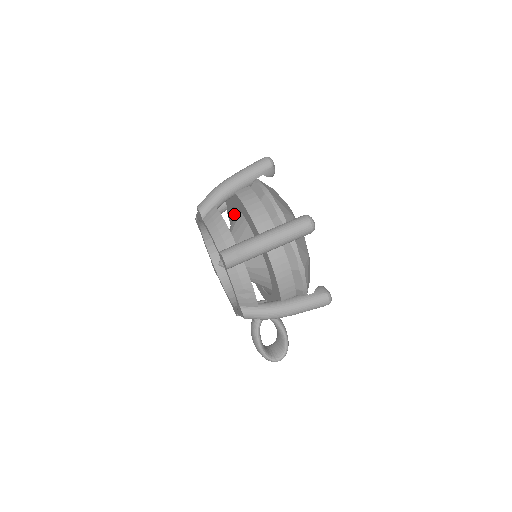
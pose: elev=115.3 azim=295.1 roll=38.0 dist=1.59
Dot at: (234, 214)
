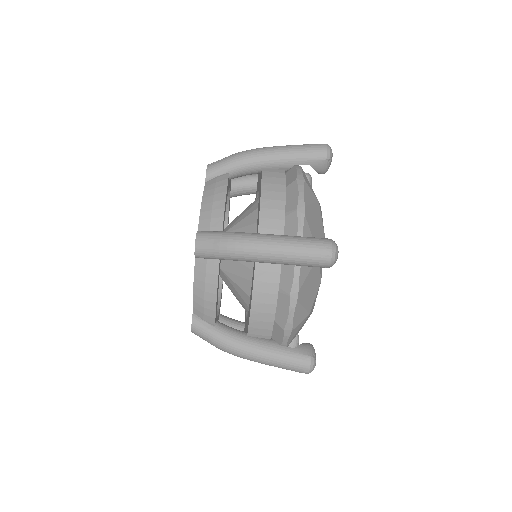
Dot at: (256, 218)
